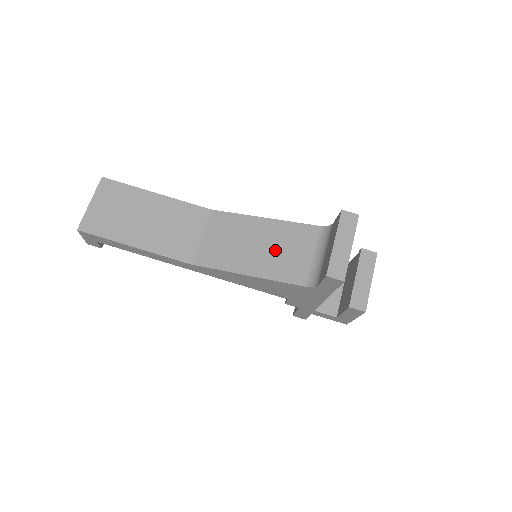
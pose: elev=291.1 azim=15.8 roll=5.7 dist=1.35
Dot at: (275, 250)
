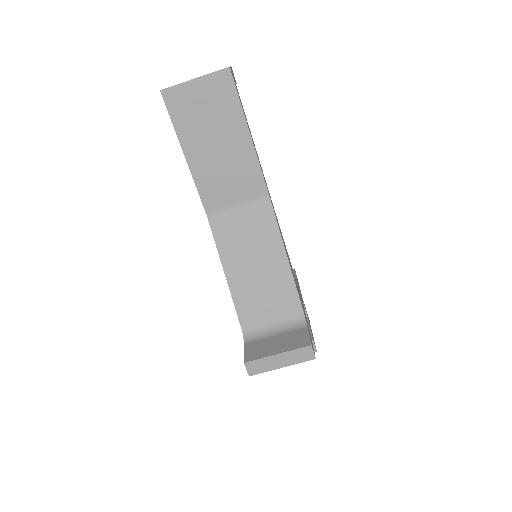
Dot at: (260, 285)
